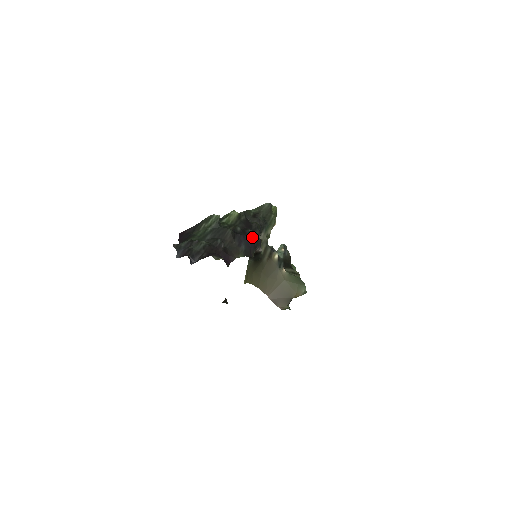
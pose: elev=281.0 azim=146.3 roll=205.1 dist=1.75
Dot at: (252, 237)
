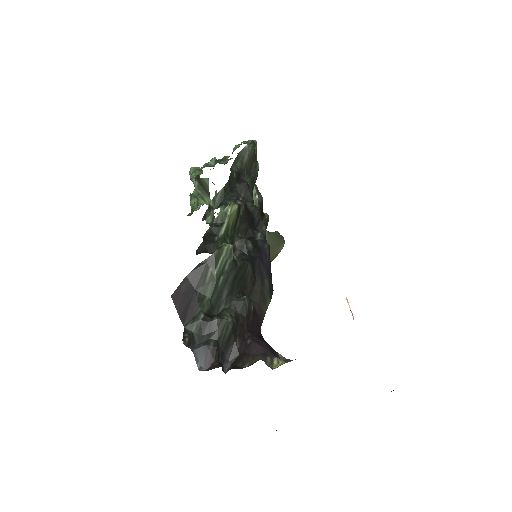
Dot at: (269, 253)
